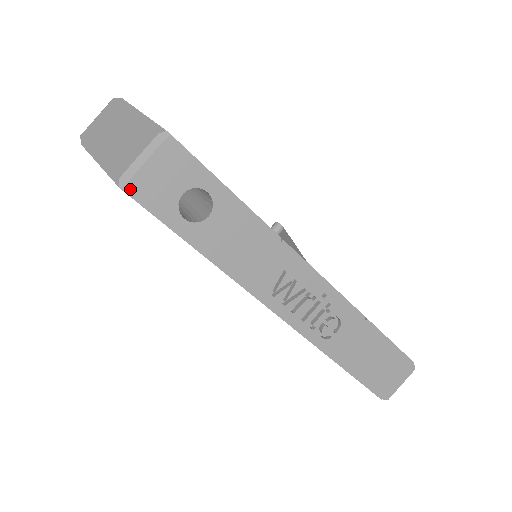
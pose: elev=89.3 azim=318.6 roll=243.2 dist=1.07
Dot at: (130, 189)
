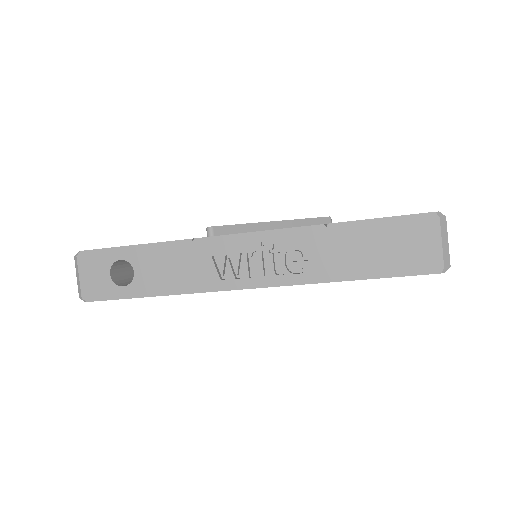
Dot at: (86, 298)
